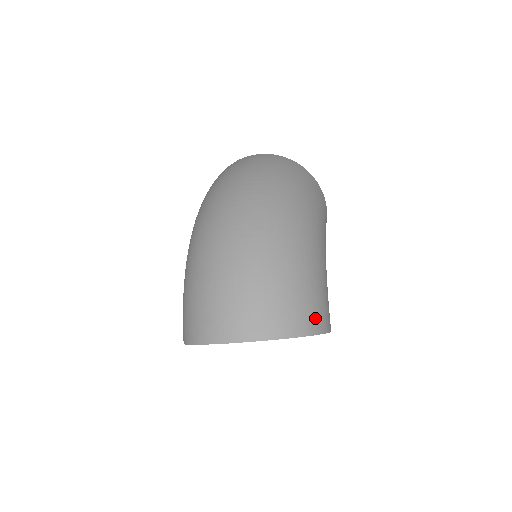
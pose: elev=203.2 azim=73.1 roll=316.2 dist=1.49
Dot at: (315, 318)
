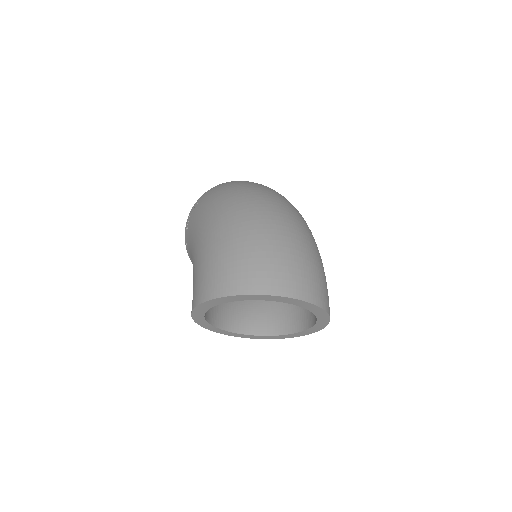
Dot at: occluded
